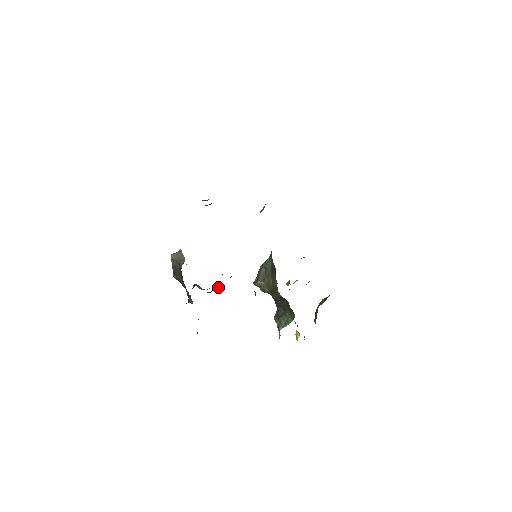
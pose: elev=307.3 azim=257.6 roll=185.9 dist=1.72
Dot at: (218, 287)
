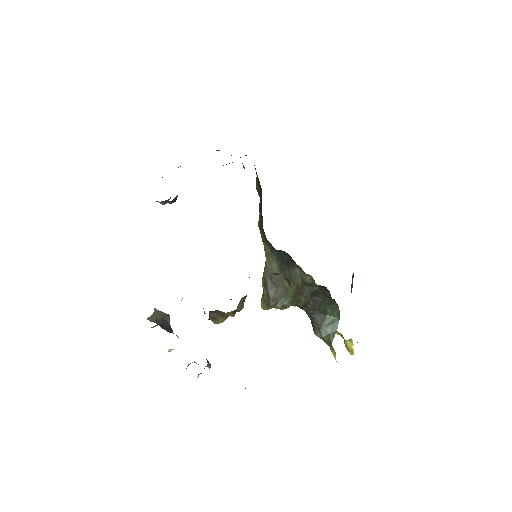
Dot at: (241, 301)
